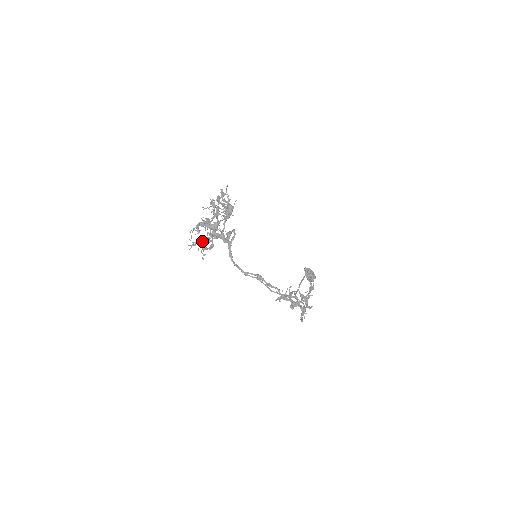
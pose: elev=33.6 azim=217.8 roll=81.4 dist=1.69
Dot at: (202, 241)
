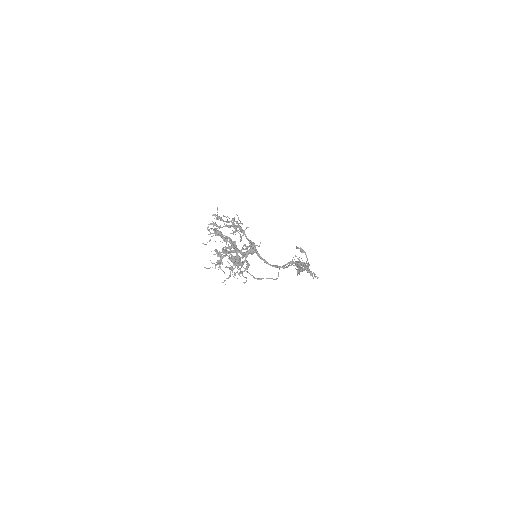
Dot at: (242, 266)
